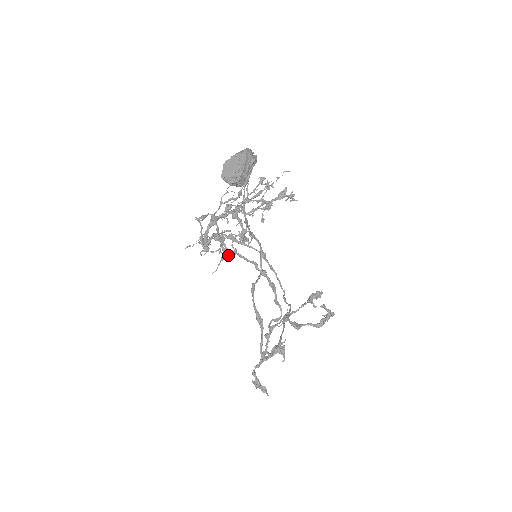
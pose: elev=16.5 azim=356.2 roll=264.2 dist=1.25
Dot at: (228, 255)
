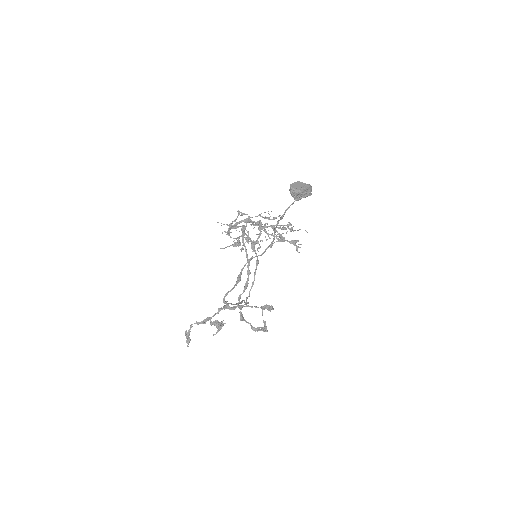
Dot at: (238, 246)
